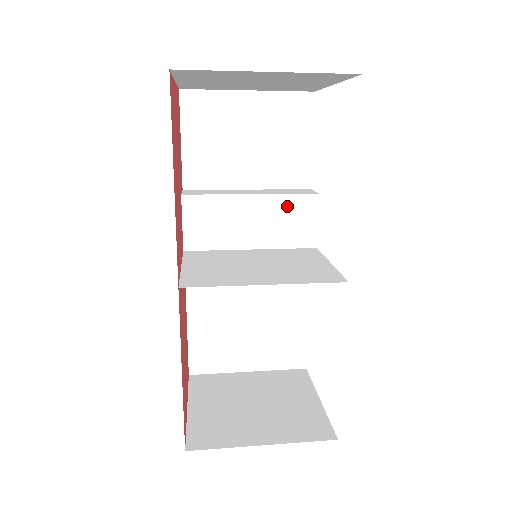
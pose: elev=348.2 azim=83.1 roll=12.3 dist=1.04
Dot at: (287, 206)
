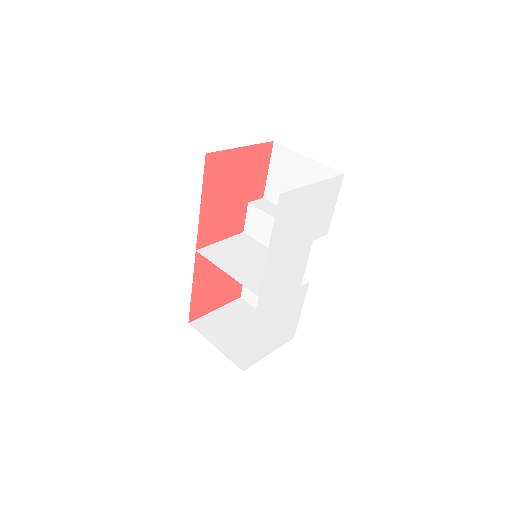
Dot at: occluded
